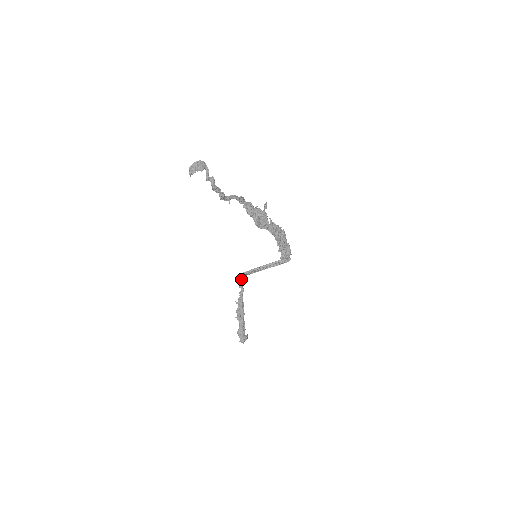
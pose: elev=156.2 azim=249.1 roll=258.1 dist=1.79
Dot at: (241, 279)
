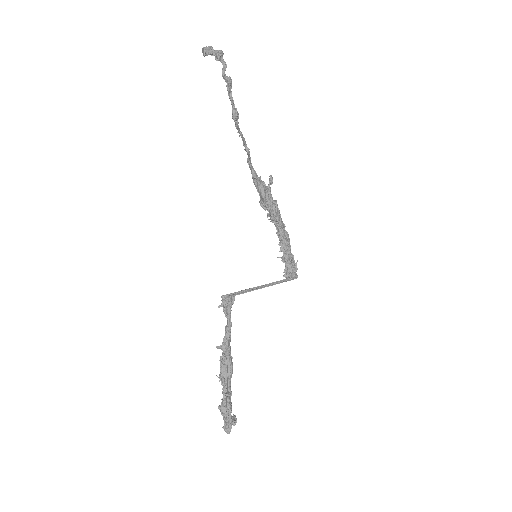
Dot at: (230, 300)
